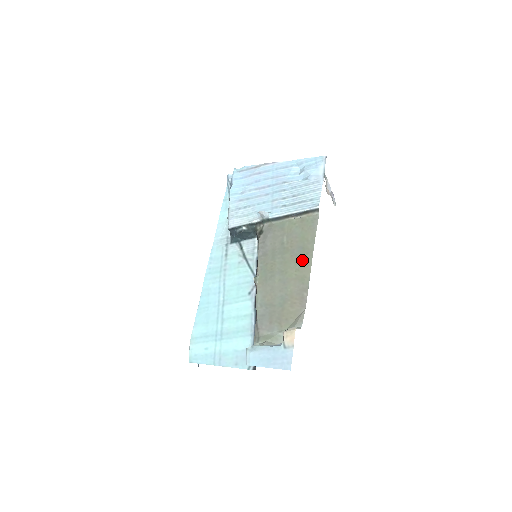
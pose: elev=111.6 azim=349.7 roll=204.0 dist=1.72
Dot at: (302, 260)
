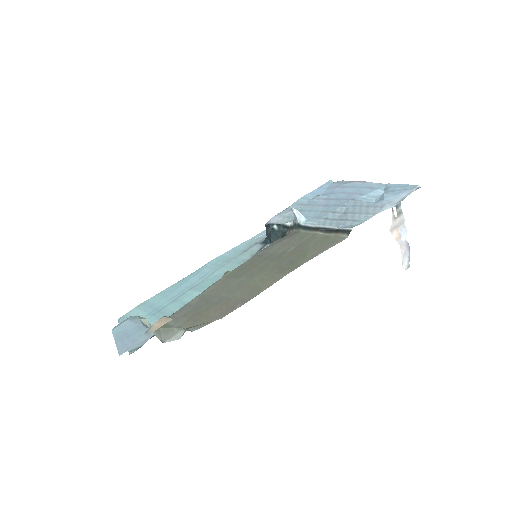
Dot at: (277, 272)
